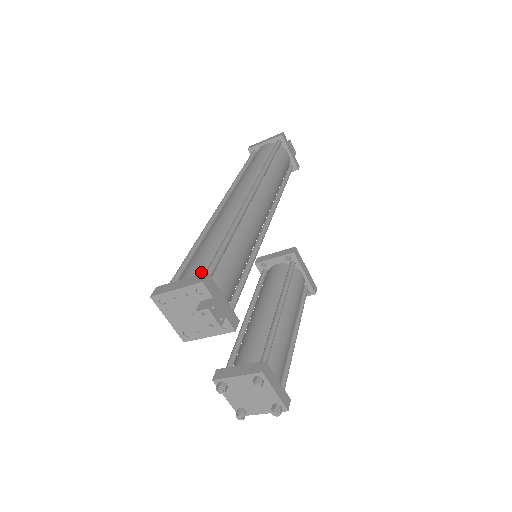
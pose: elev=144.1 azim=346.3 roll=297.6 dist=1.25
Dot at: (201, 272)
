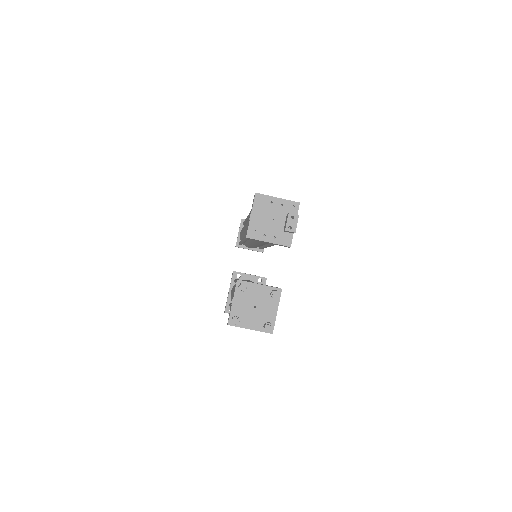
Dot at: occluded
